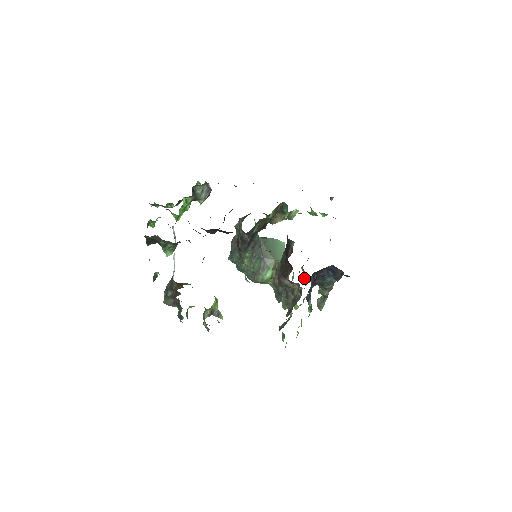
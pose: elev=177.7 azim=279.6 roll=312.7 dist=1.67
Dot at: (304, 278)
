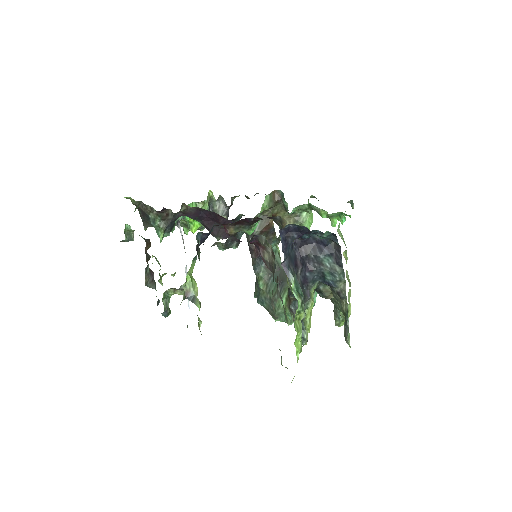
Dot at: (335, 312)
